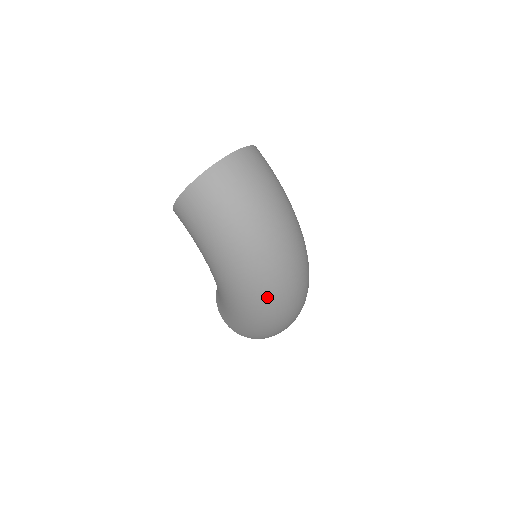
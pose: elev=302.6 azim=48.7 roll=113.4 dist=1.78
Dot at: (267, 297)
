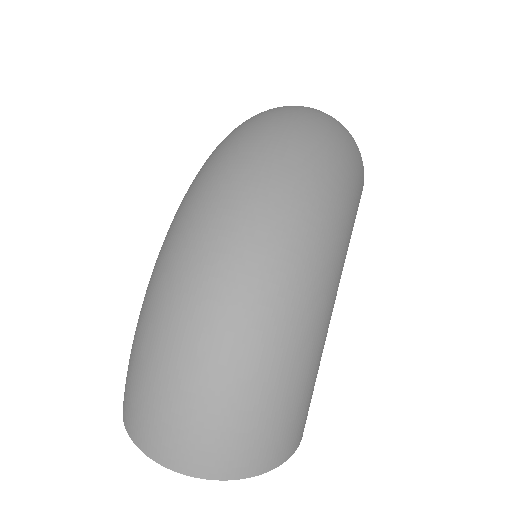
Dot at: (193, 216)
